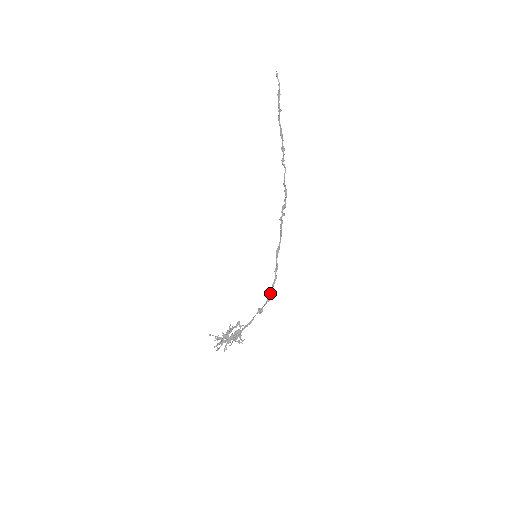
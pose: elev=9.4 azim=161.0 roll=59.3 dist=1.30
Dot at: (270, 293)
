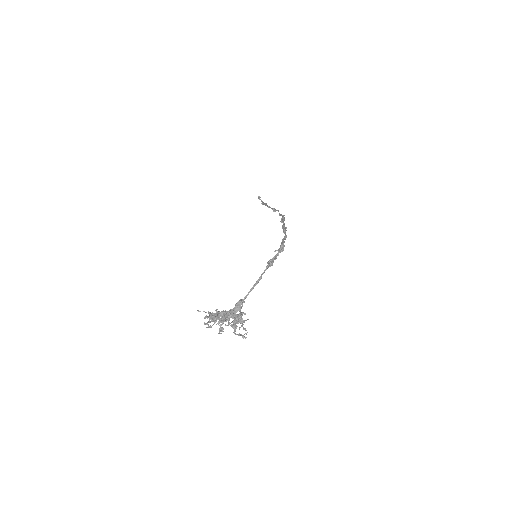
Dot at: (281, 244)
